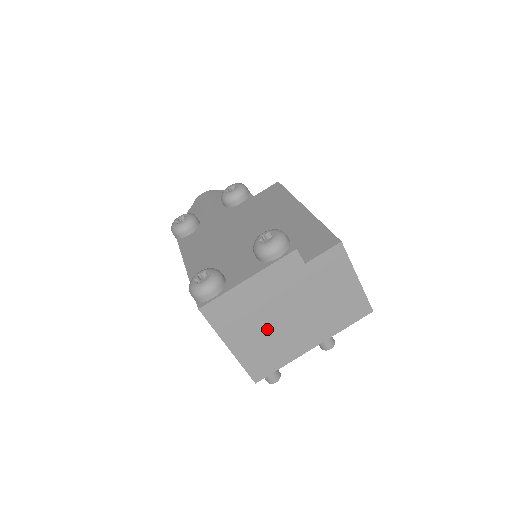
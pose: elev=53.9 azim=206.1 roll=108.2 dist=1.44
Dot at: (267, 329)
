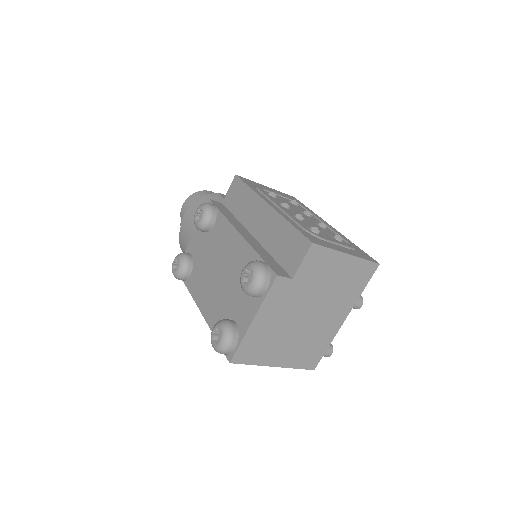
Dot at: (295, 336)
